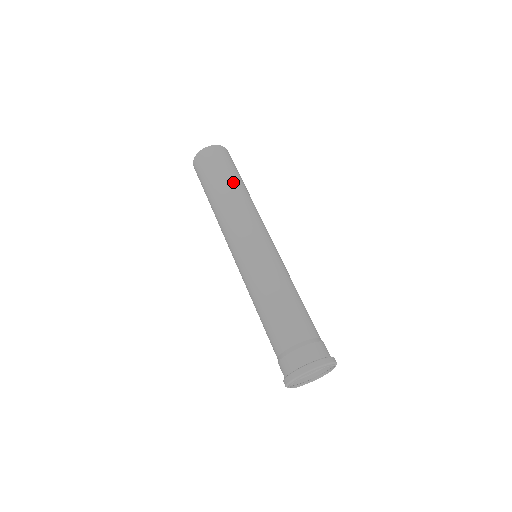
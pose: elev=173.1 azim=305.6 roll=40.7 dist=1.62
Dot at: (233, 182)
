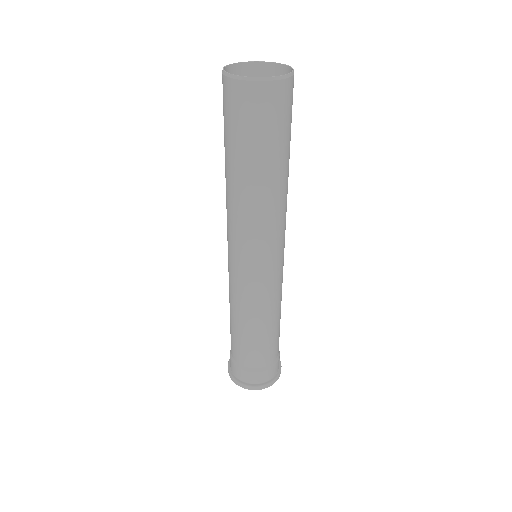
Dot at: (251, 170)
